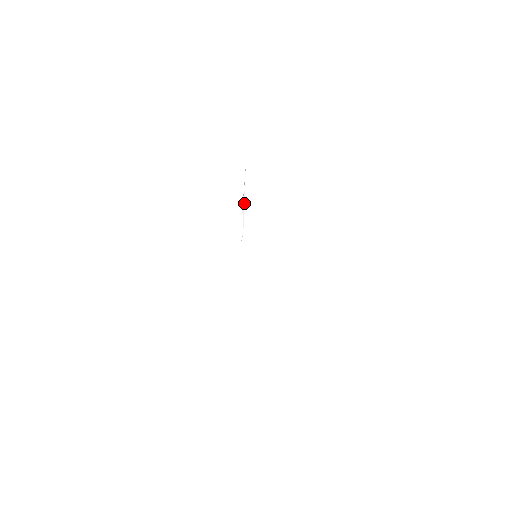
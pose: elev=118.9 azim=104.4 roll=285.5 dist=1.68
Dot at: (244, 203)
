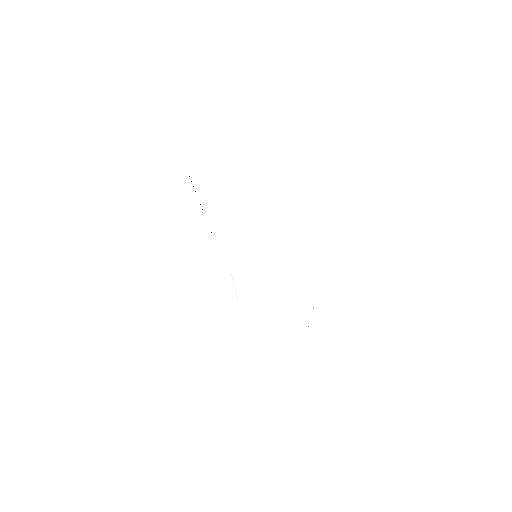
Dot at: (205, 210)
